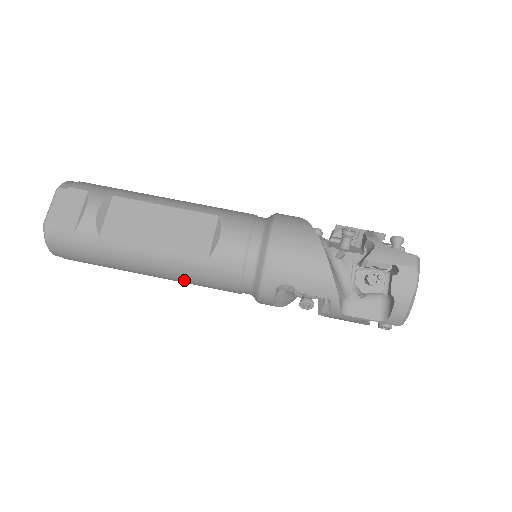
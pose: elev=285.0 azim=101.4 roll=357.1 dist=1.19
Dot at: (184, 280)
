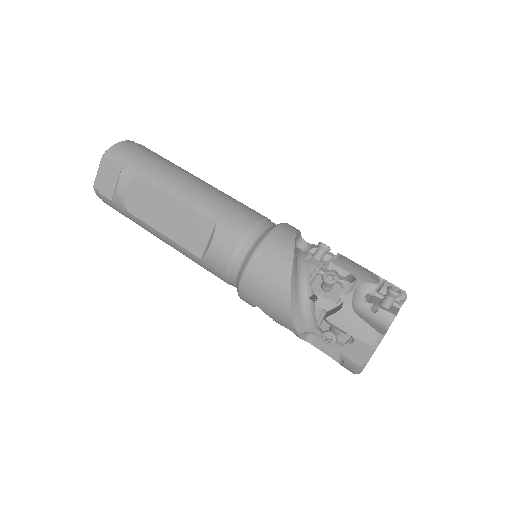
Dot at: occluded
